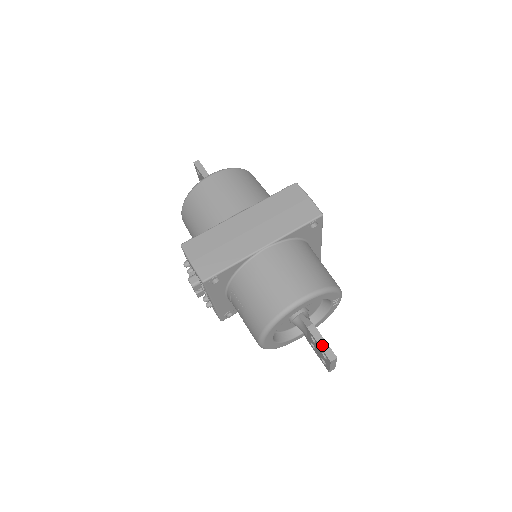
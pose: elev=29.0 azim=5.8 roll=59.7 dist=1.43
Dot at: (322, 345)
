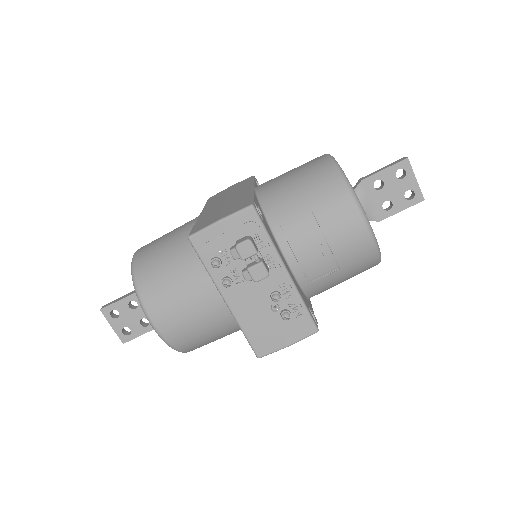
Dot at: (386, 167)
